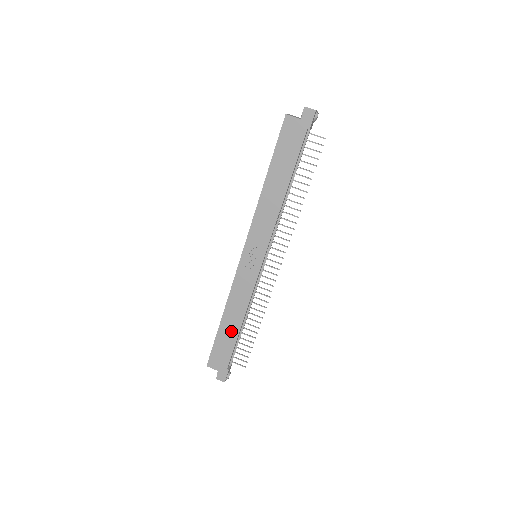
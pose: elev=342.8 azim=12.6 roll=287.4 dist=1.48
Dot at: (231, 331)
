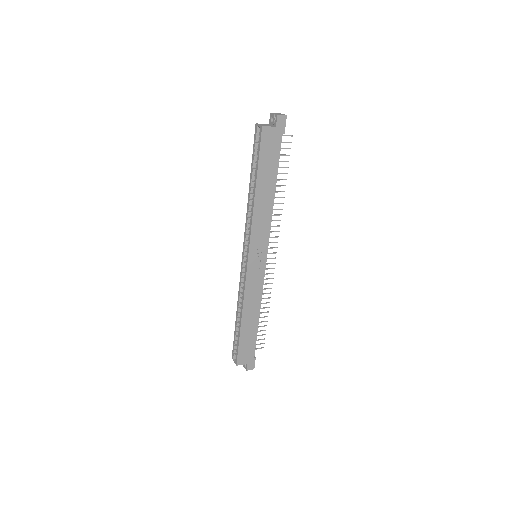
Dot at: (251, 327)
